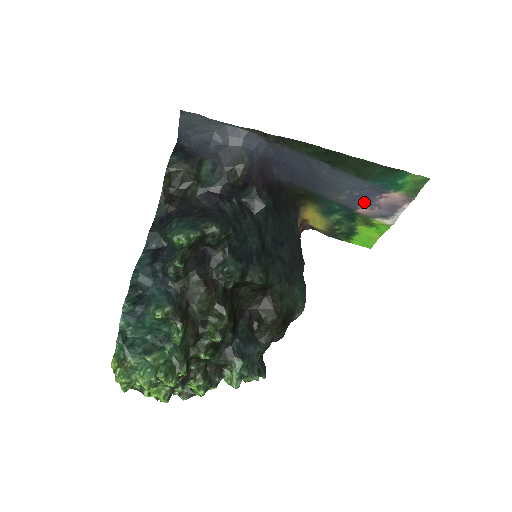
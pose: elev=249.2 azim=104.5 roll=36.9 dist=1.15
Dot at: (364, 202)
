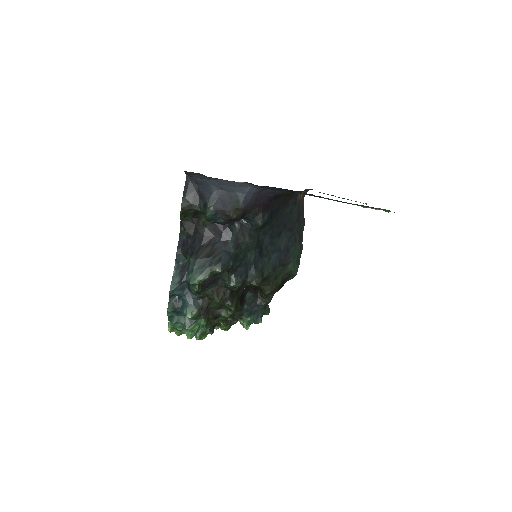
Dot at: occluded
